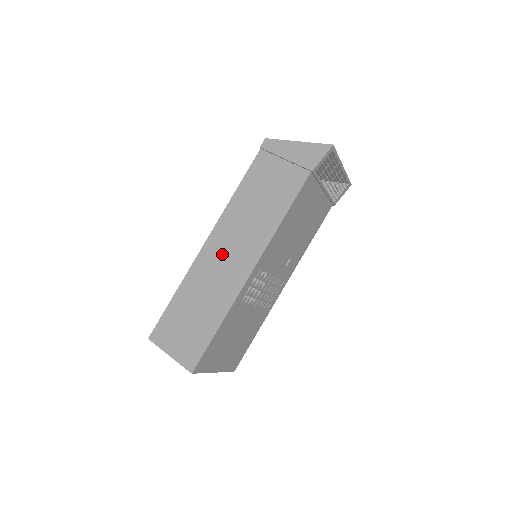
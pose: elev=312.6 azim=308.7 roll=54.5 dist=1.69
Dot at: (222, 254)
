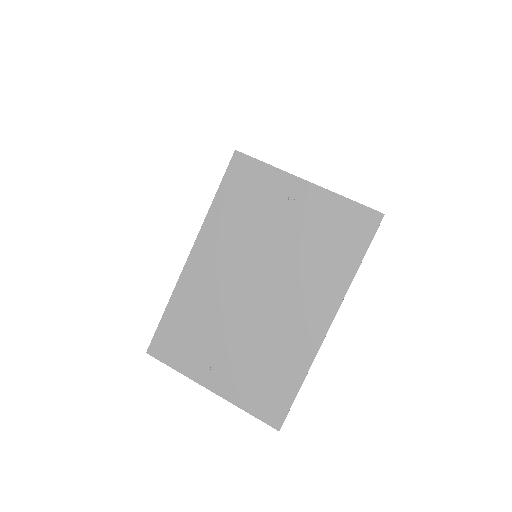
Dot at: occluded
